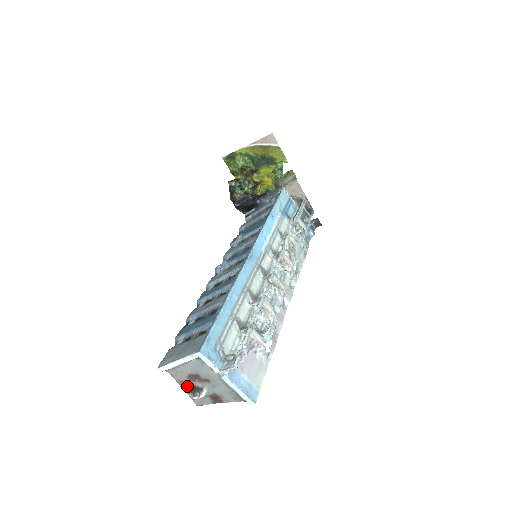
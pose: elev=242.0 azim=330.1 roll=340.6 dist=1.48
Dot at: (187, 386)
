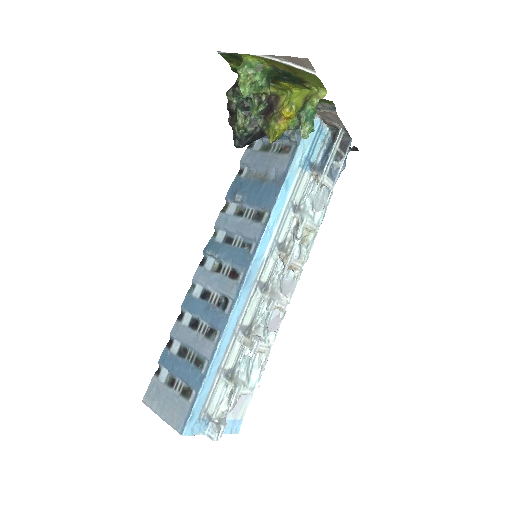
Dot at: occluded
